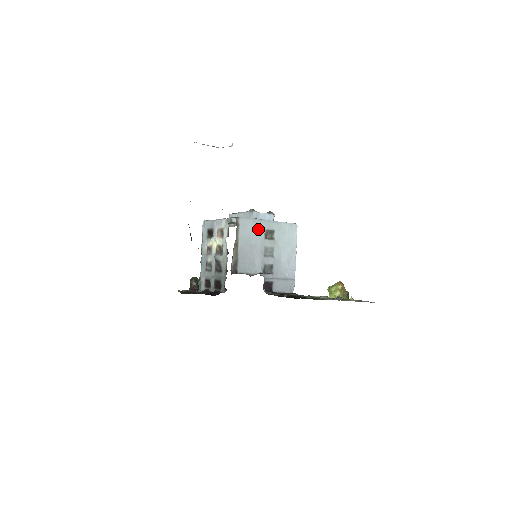
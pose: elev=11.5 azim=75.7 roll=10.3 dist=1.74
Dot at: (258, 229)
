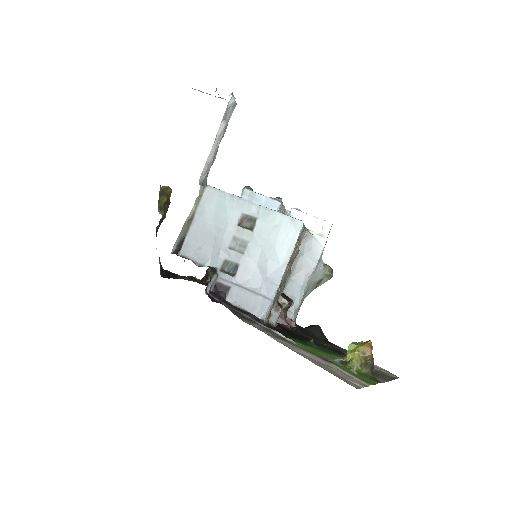
Dot at: (230, 209)
